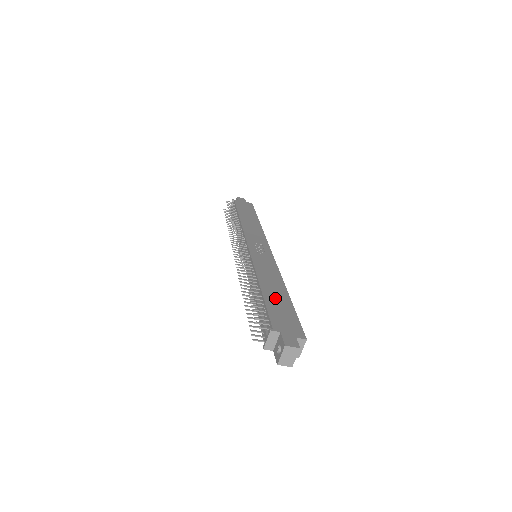
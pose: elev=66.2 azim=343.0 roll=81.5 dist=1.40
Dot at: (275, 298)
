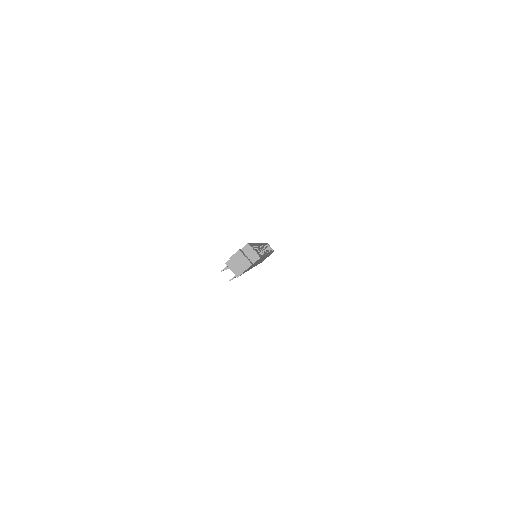
Dot at: occluded
